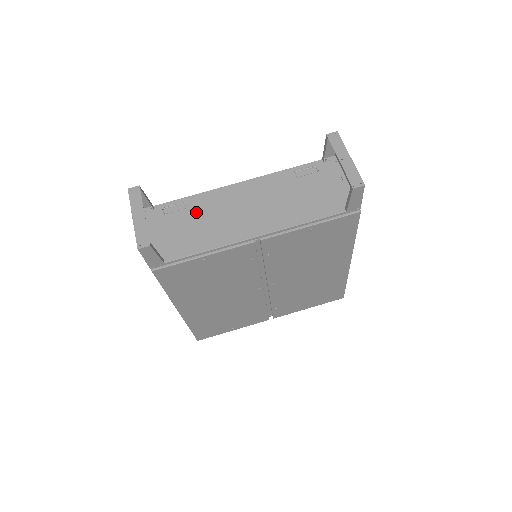
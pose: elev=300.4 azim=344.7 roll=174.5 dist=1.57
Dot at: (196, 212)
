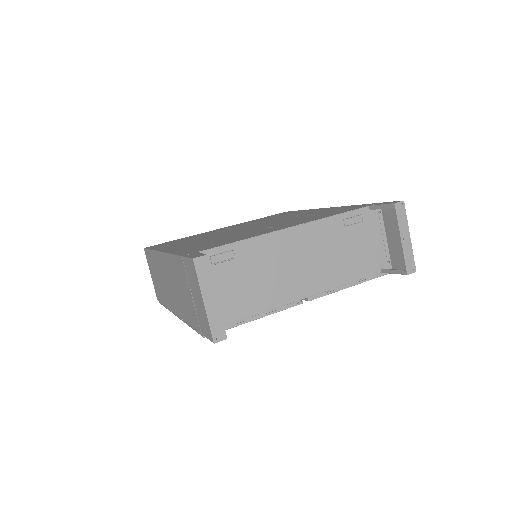
Dot at: (247, 264)
